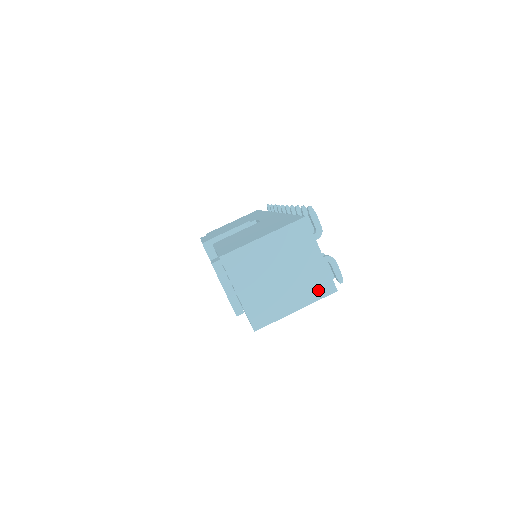
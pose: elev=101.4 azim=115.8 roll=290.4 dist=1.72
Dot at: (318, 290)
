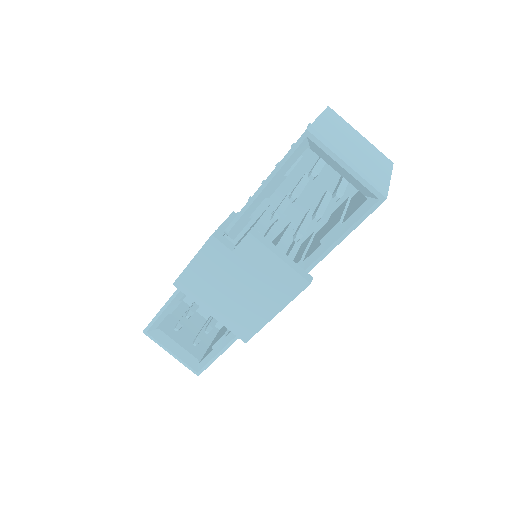
Dot at: (384, 162)
